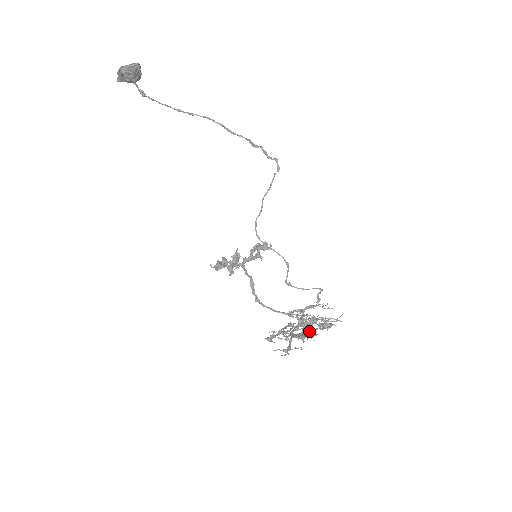
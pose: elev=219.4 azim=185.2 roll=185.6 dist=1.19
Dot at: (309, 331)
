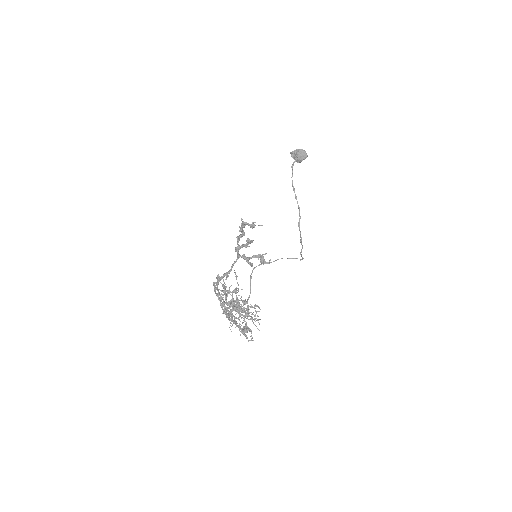
Dot at: (240, 308)
